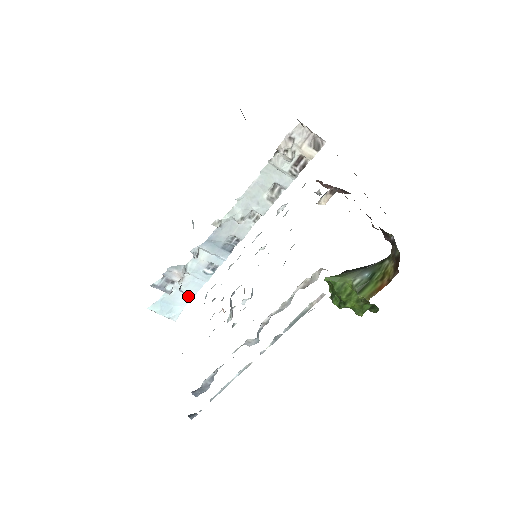
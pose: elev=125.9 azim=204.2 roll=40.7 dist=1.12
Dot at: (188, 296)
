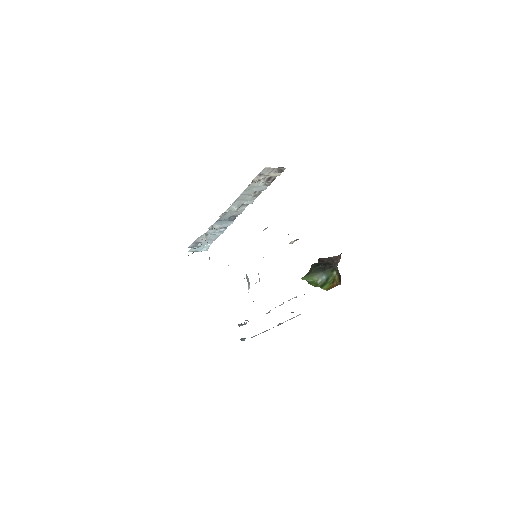
Dot at: (212, 240)
